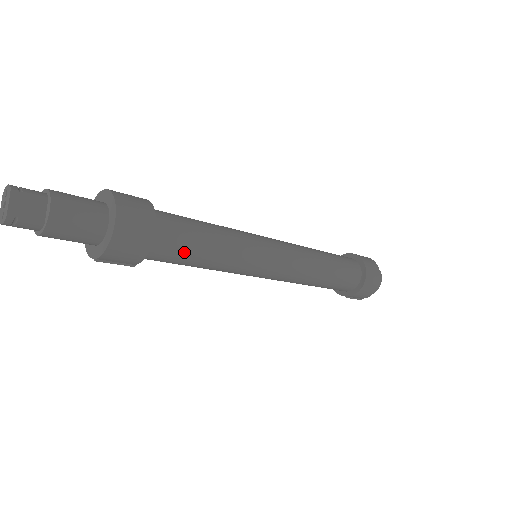
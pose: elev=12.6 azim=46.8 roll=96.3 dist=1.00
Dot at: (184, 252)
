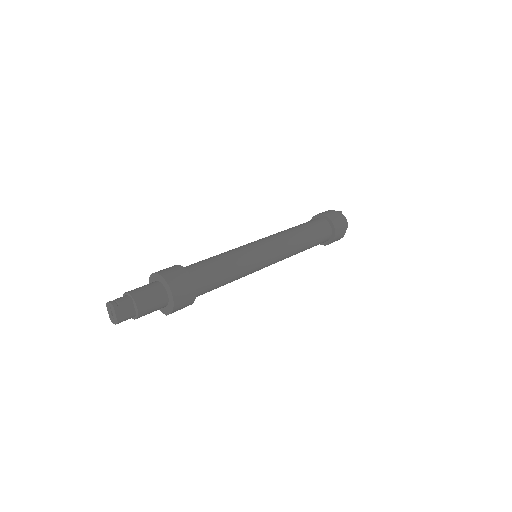
Dot at: (214, 286)
